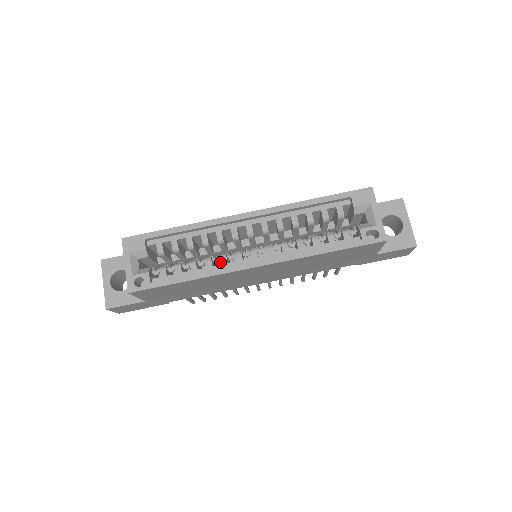
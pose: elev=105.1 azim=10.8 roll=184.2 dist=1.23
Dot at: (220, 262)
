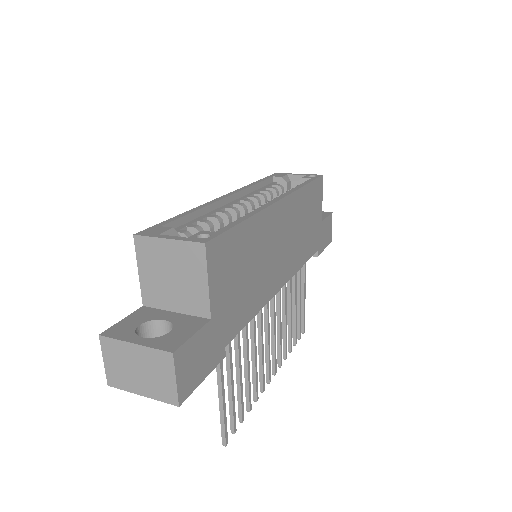
Dot at: occluded
